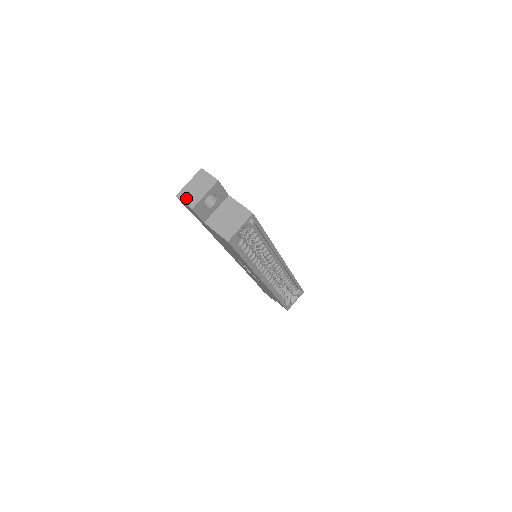
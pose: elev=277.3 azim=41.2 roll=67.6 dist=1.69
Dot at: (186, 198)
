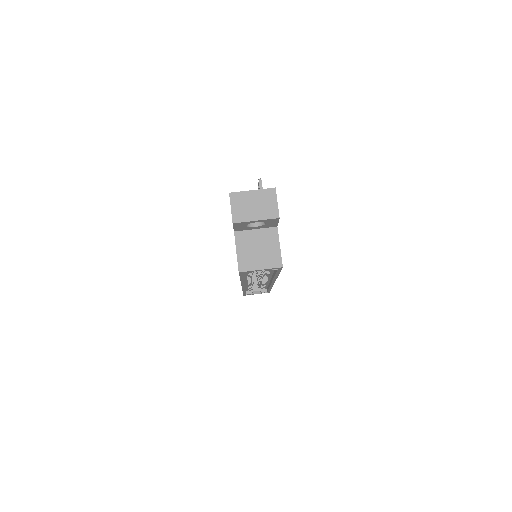
Dot at: (237, 206)
